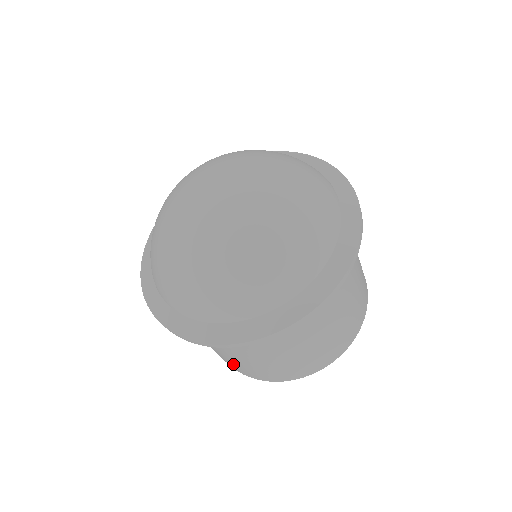
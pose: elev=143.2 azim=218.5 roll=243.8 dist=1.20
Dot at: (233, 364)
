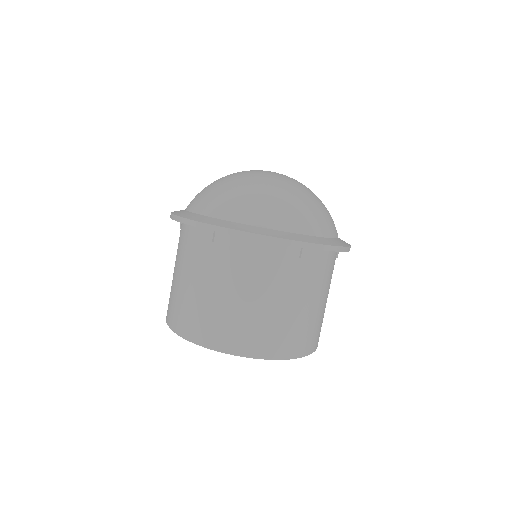
Dot at: (223, 322)
